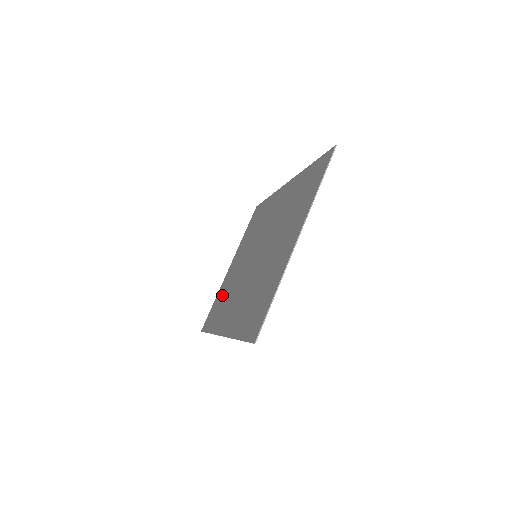
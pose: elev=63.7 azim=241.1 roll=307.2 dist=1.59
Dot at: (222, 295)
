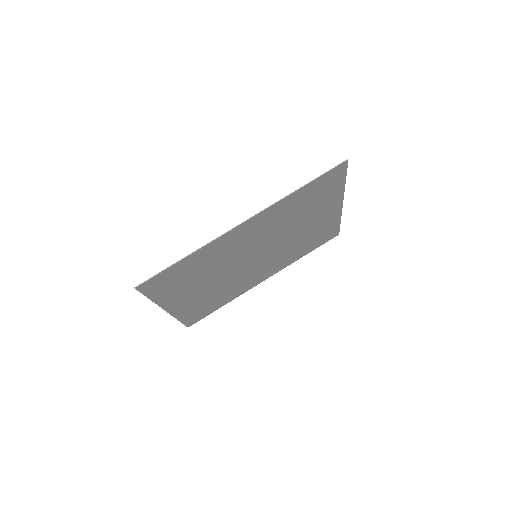
Dot at: (182, 282)
